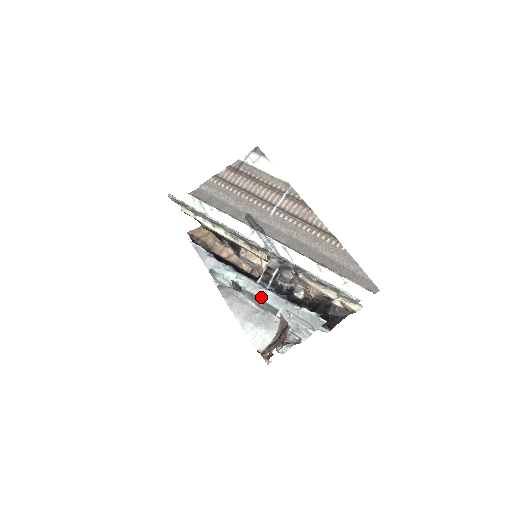
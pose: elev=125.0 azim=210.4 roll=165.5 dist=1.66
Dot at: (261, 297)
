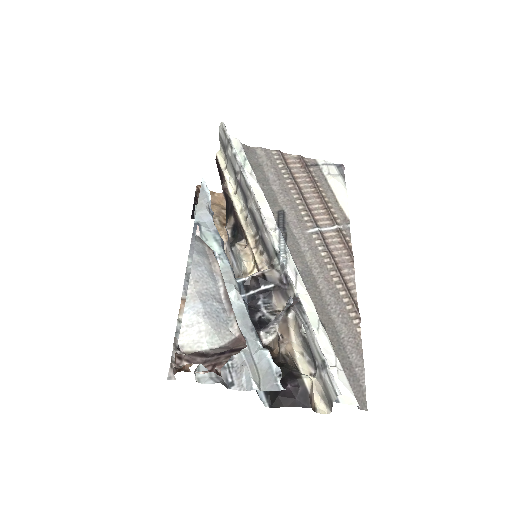
Dot at: occluded
